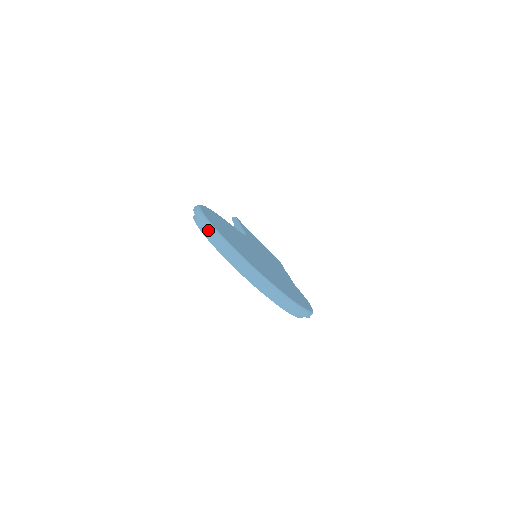
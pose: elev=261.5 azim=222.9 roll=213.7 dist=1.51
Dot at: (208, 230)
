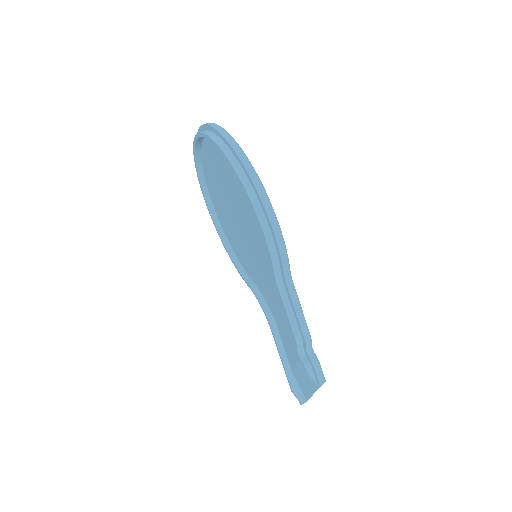
Dot at: occluded
